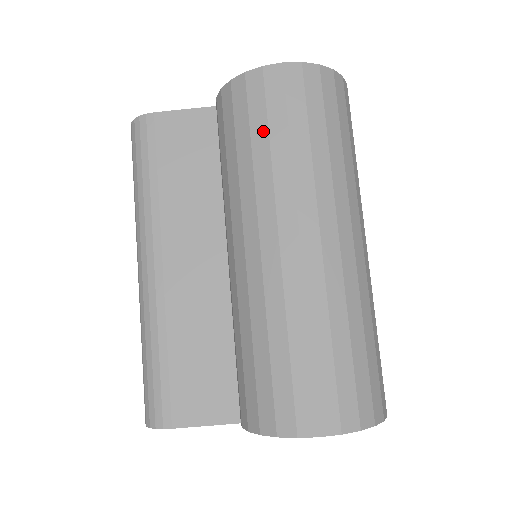
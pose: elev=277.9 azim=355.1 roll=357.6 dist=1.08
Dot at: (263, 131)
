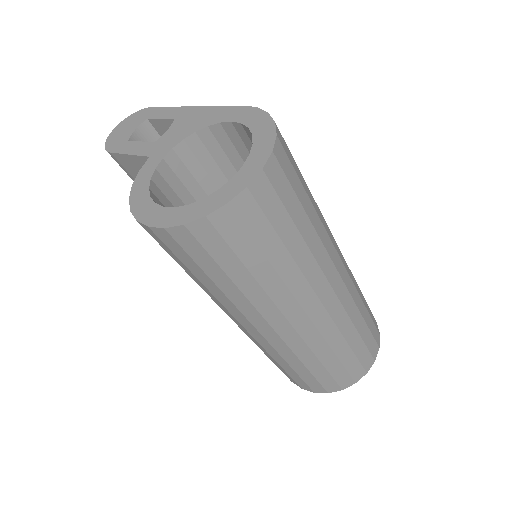
Dot at: occluded
